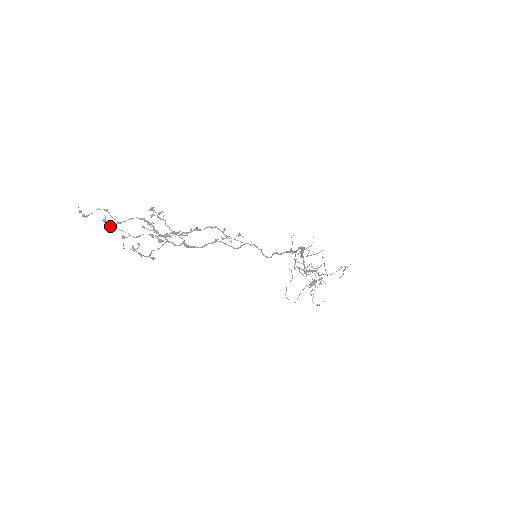
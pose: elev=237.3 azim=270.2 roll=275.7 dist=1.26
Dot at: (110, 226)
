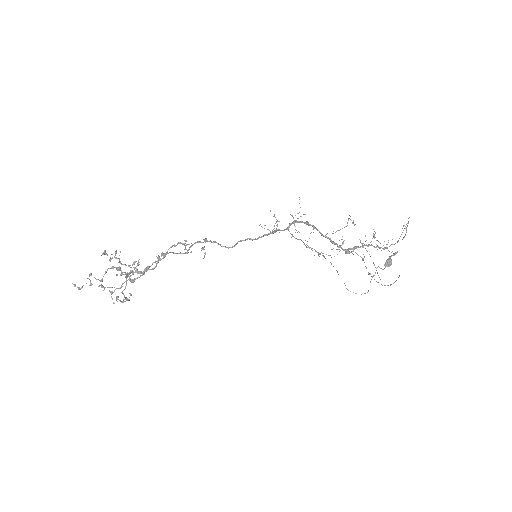
Dot at: occluded
